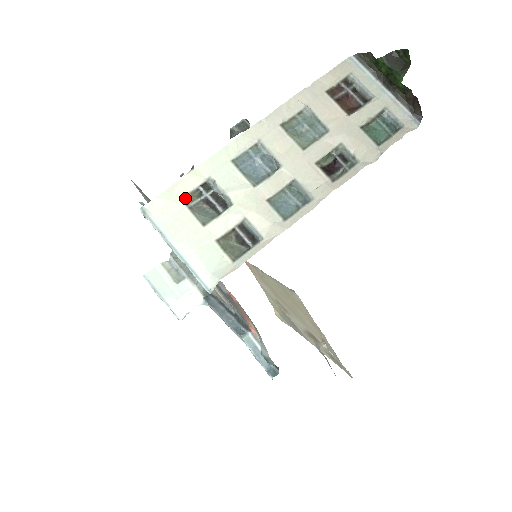
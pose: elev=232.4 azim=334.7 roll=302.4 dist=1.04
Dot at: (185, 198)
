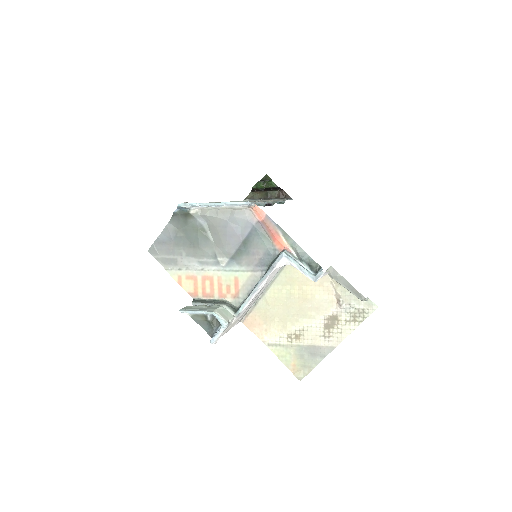
Dot at: occluded
